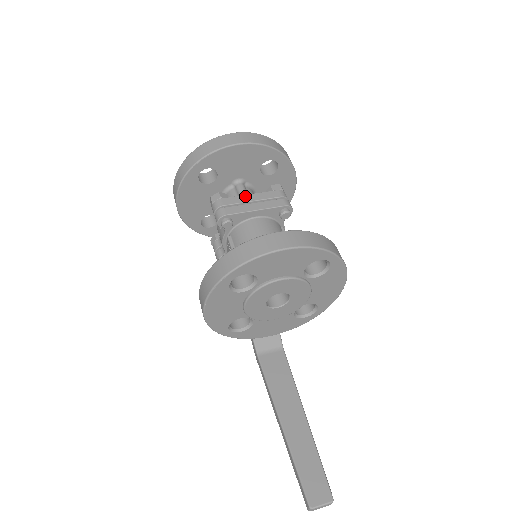
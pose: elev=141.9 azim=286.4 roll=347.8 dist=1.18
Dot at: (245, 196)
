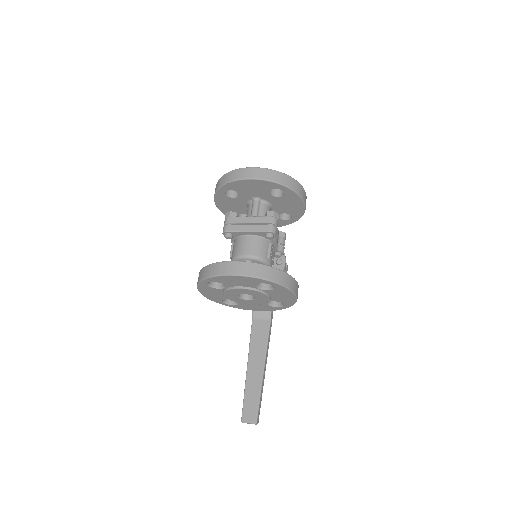
Dot at: (245, 218)
